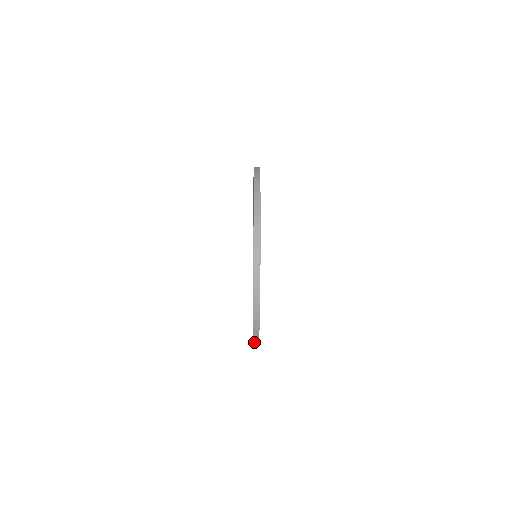
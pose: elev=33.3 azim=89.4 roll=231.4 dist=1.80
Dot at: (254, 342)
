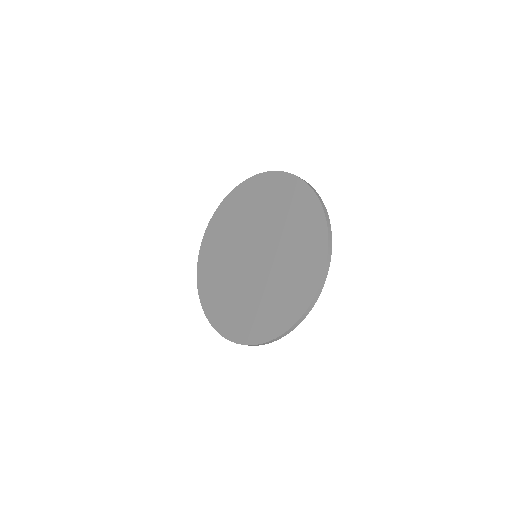
Dot at: (263, 343)
